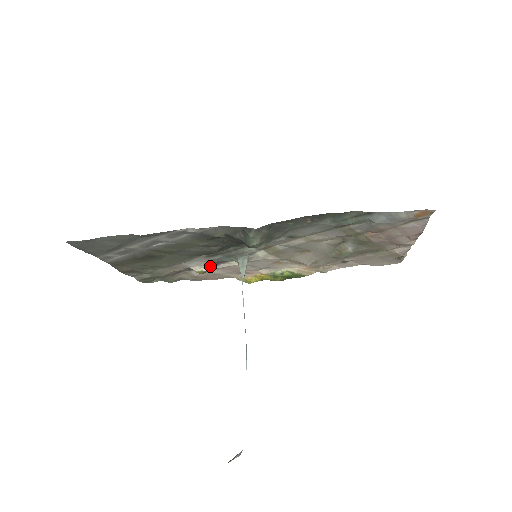
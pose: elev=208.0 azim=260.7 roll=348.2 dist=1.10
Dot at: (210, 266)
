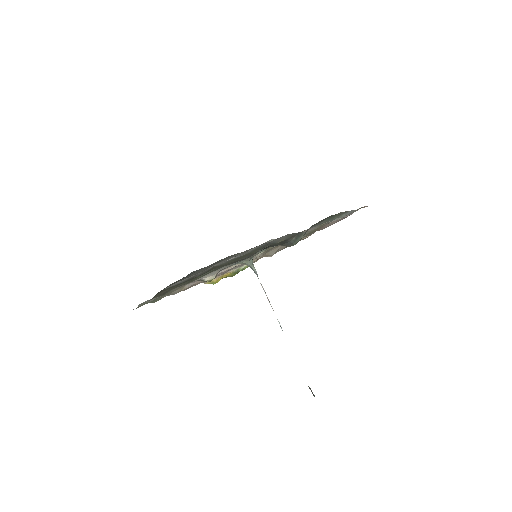
Dot at: (217, 273)
